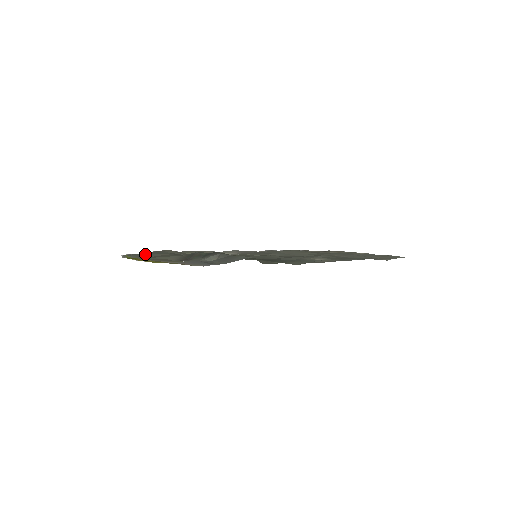
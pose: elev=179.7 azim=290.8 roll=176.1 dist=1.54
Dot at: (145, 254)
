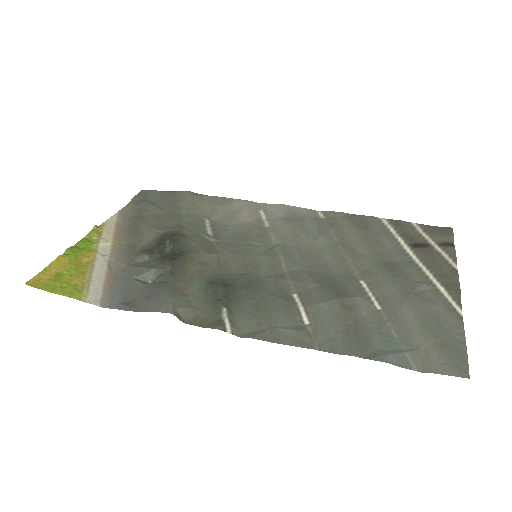
Dot at: (148, 205)
